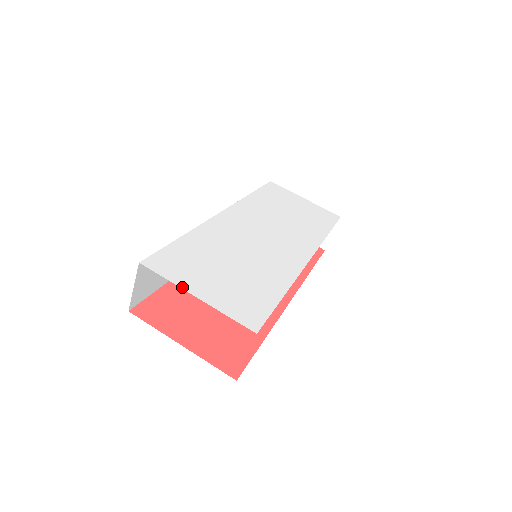
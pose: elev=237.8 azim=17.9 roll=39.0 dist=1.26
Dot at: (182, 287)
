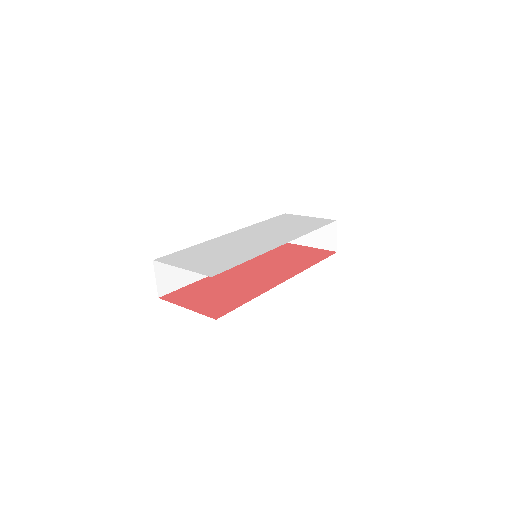
Dot at: (174, 265)
